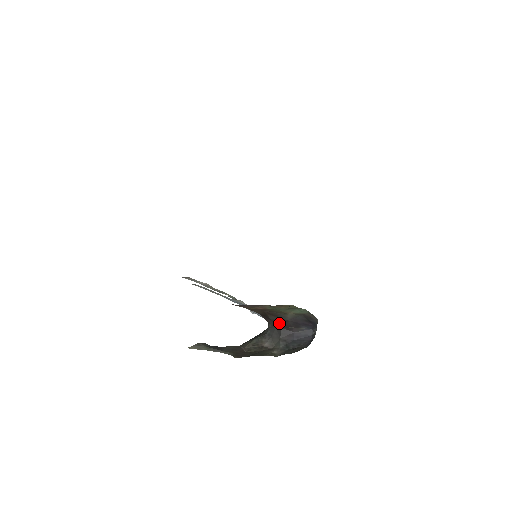
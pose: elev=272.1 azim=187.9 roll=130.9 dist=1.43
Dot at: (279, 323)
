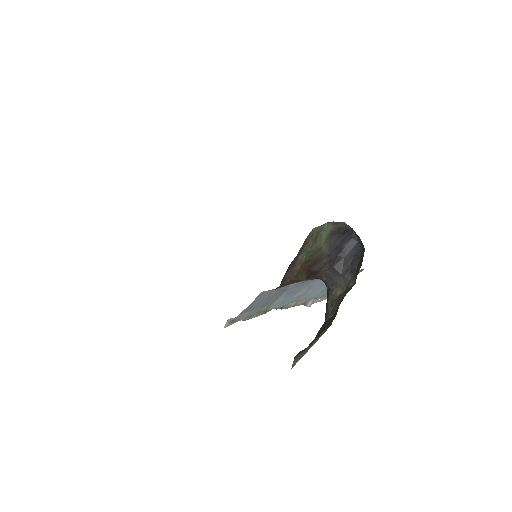
Dot at: (326, 266)
